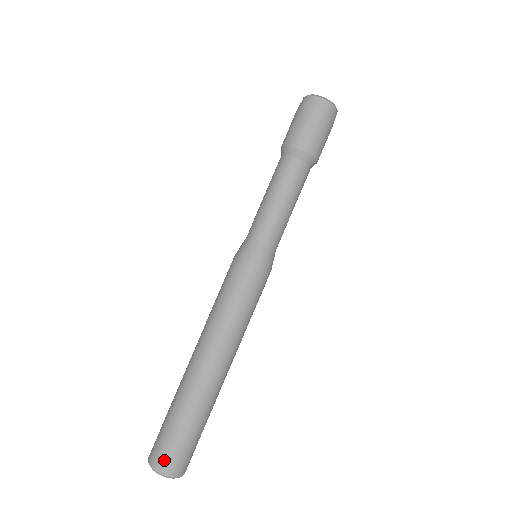
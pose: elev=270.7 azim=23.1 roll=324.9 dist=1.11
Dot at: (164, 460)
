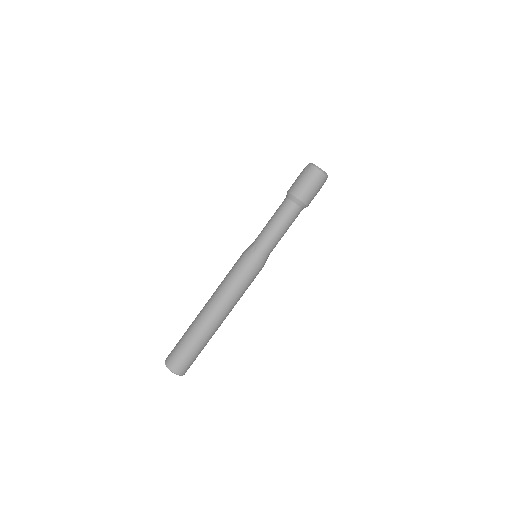
Dot at: (180, 367)
